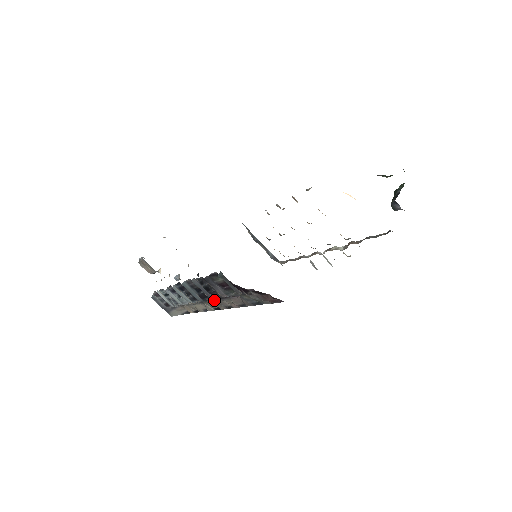
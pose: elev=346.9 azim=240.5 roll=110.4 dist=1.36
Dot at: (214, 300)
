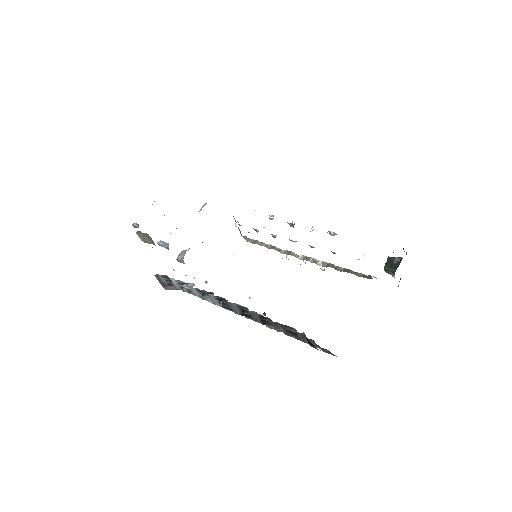
Dot at: occluded
